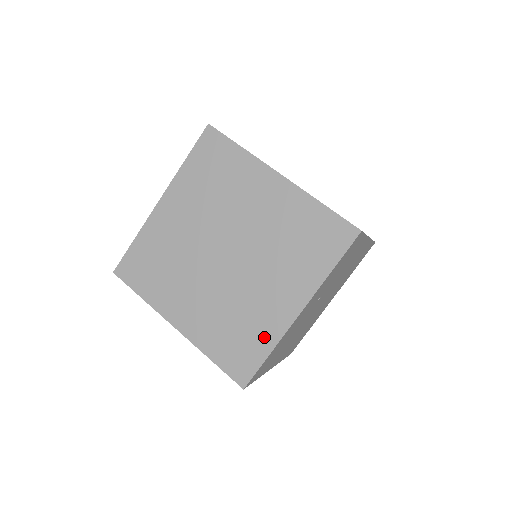
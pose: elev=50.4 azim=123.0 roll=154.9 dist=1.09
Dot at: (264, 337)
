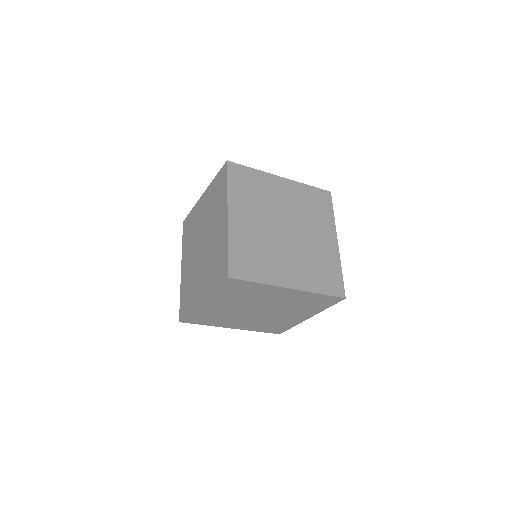
Dot at: (223, 245)
